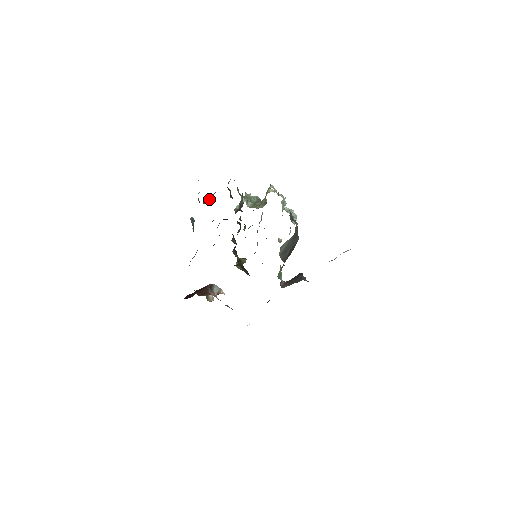
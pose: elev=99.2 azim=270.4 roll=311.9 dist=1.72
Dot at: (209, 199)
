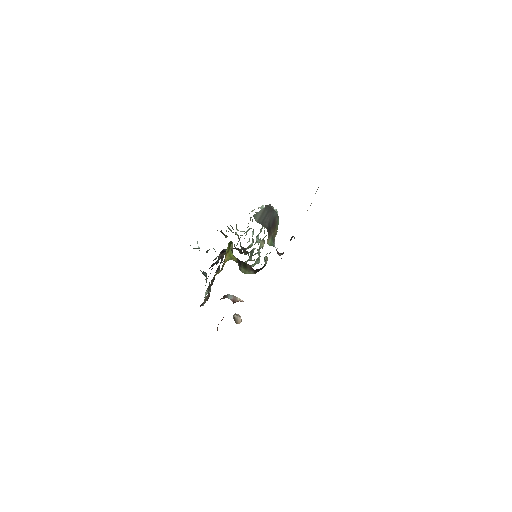
Dot at: occluded
